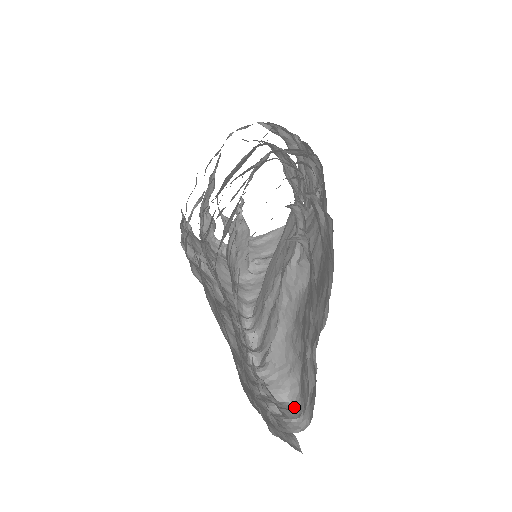
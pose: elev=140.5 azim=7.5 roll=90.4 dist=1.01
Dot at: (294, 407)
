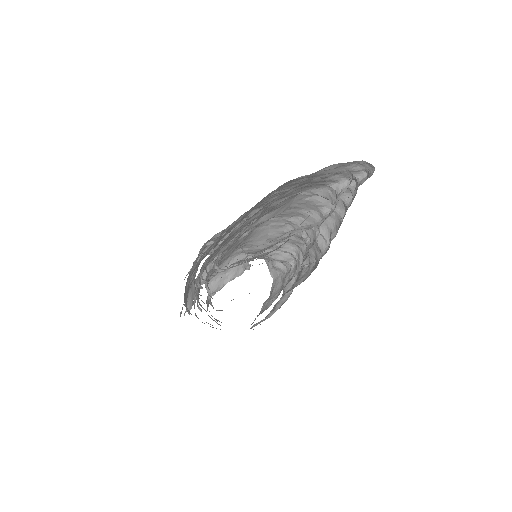
Dot at: occluded
